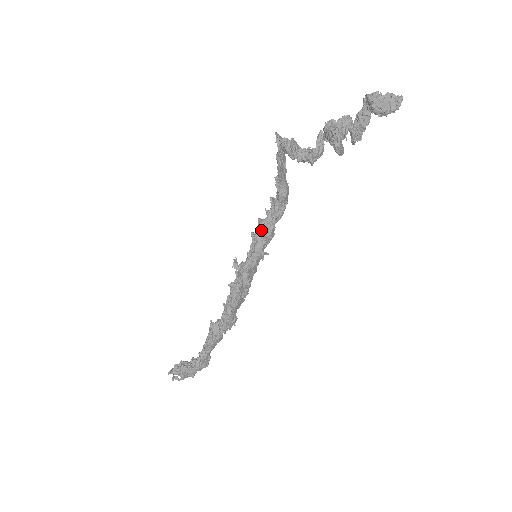
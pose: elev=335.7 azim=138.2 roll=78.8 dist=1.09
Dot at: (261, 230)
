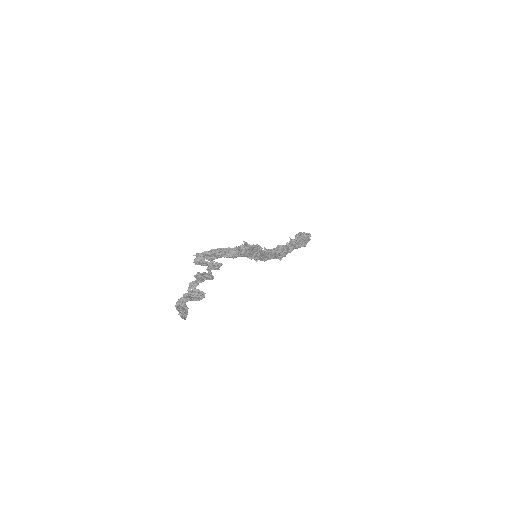
Dot at: occluded
